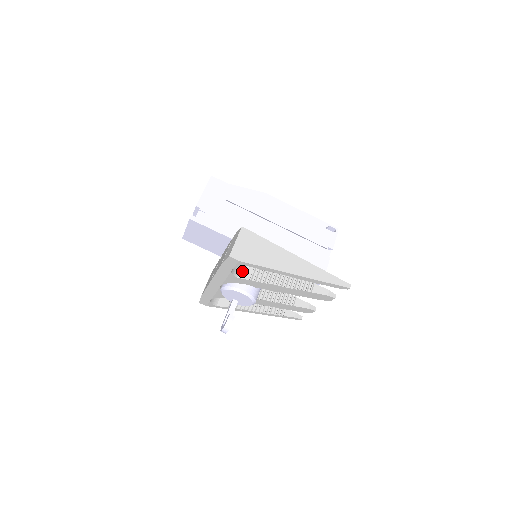
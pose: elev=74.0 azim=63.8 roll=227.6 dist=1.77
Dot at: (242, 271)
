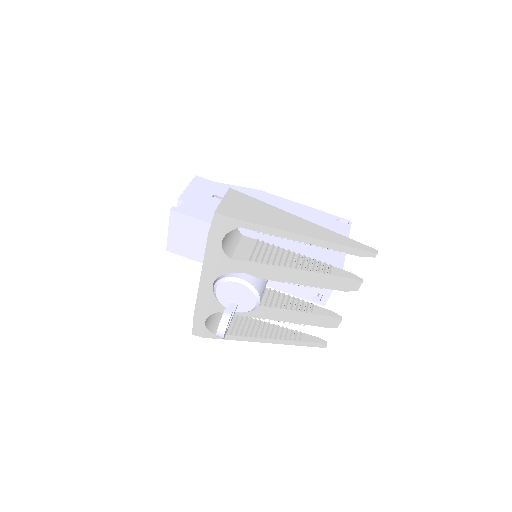
Dot at: (237, 253)
